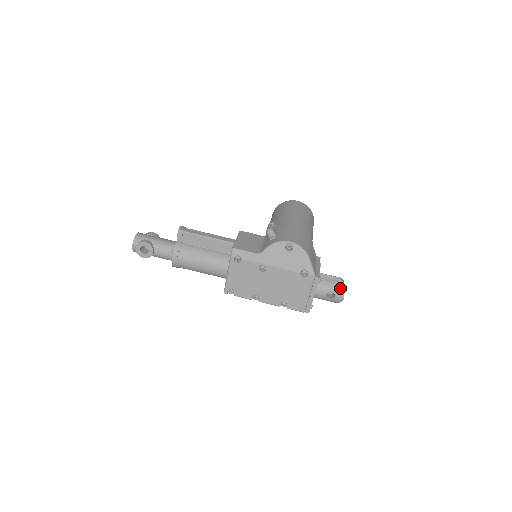
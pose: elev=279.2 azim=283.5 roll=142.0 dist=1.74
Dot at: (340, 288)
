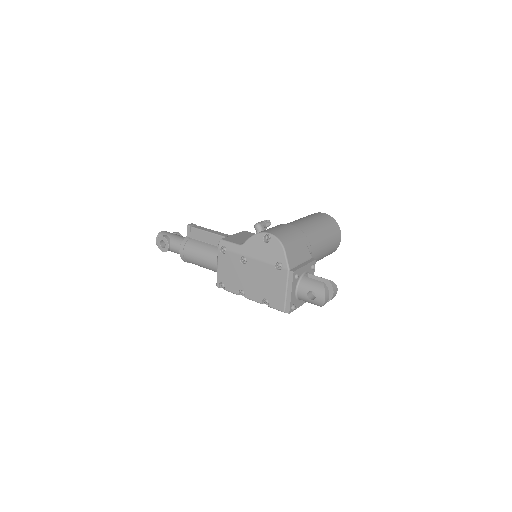
Dot at: (321, 288)
